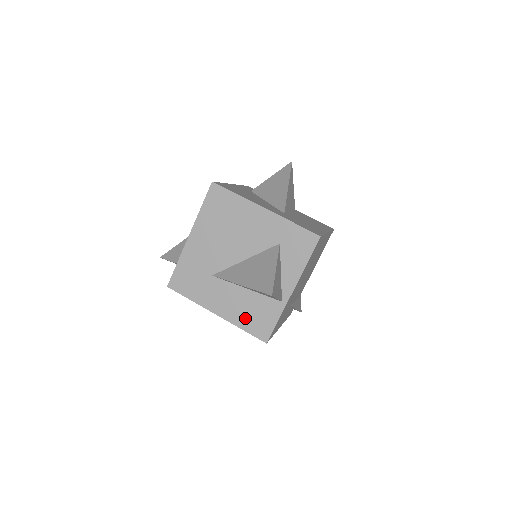
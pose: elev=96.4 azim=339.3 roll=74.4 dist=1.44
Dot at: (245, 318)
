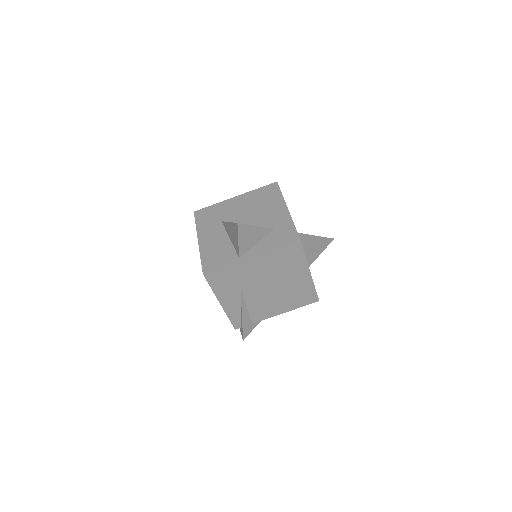
Dot at: (210, 253)
